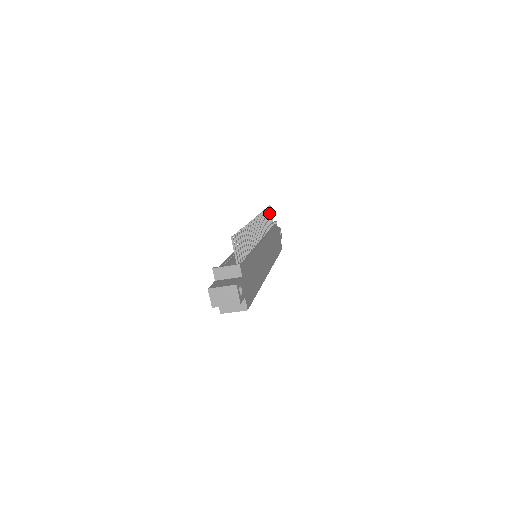
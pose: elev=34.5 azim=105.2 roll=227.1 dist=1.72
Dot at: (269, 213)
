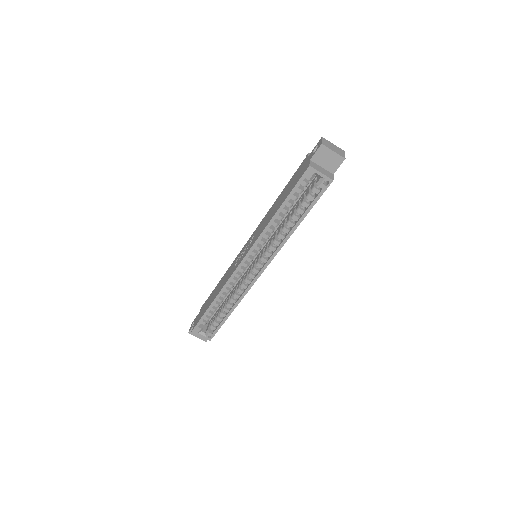
Dot at: occluded
